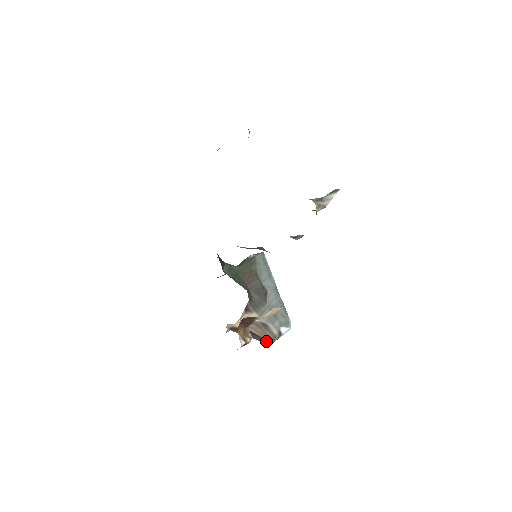
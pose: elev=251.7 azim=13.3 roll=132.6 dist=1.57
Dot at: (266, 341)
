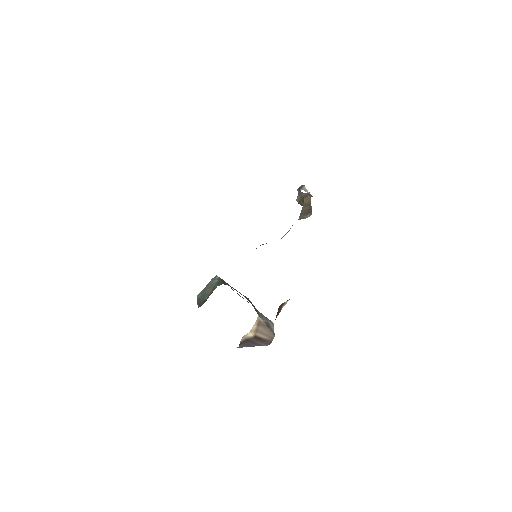
Dot at: (268, 342)
